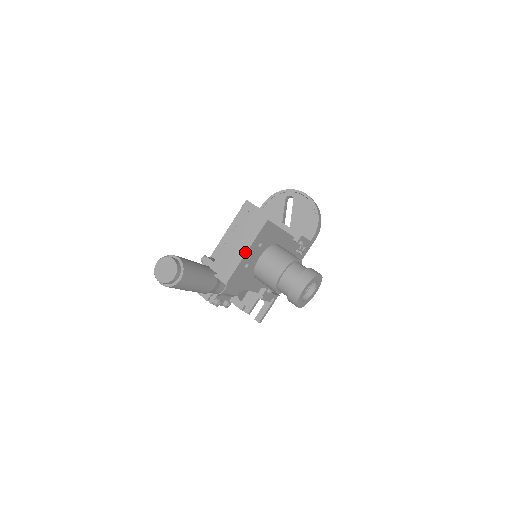
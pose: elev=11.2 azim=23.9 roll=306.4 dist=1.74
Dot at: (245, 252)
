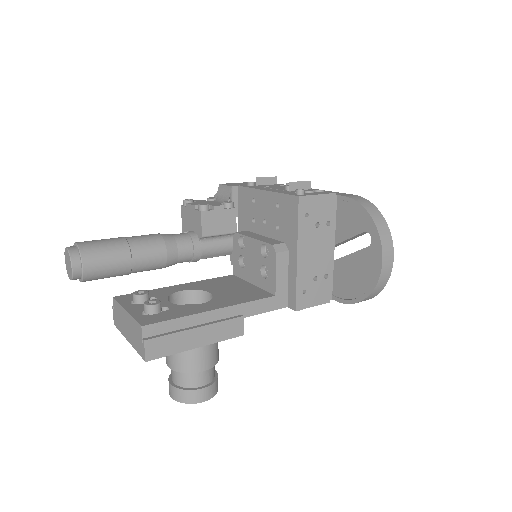
Dot at: (127, 340)
